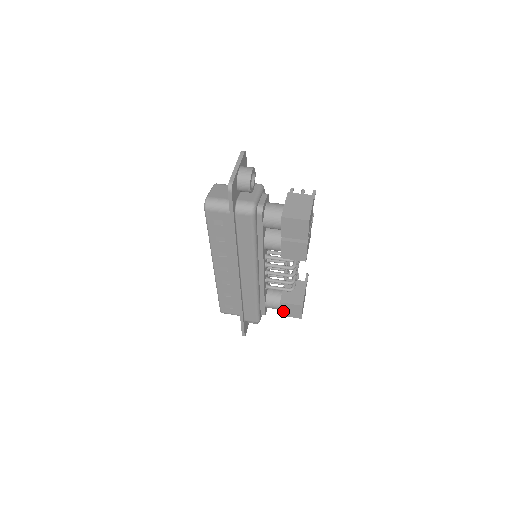
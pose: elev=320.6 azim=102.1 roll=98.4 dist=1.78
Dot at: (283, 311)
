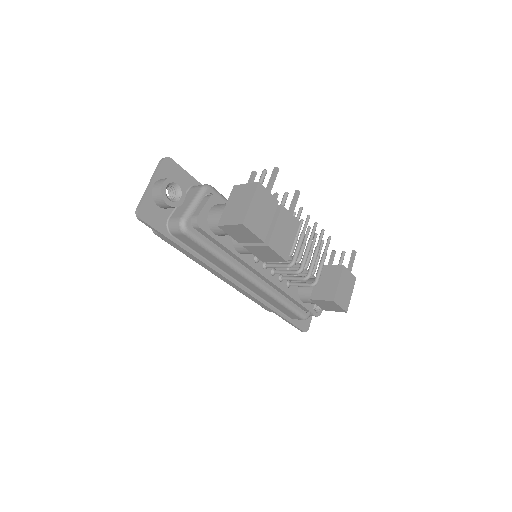
Dot at: (322, 306)
